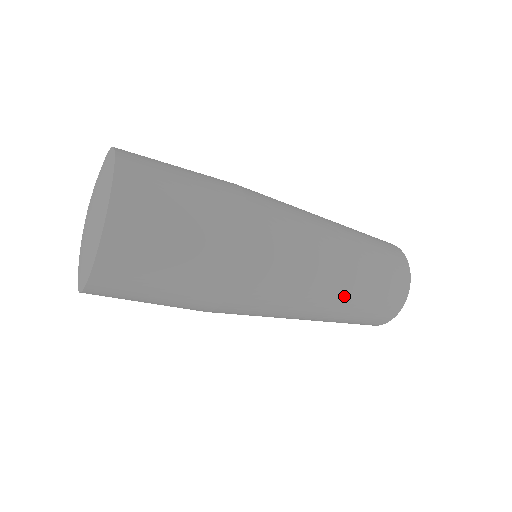
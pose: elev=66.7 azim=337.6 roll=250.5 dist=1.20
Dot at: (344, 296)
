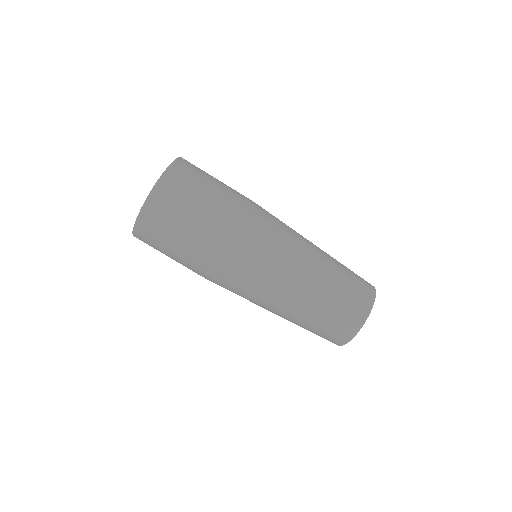
Dot at: (319, 274)
